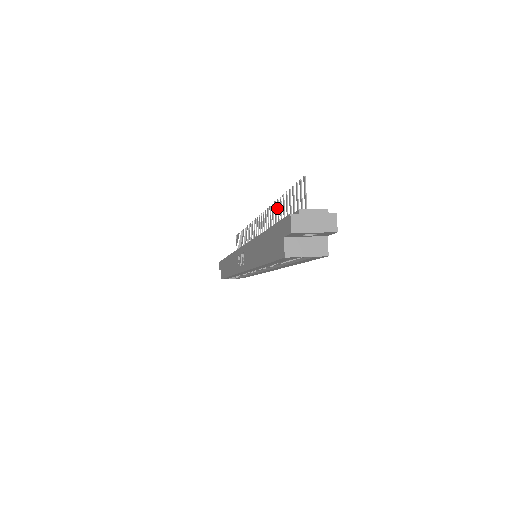
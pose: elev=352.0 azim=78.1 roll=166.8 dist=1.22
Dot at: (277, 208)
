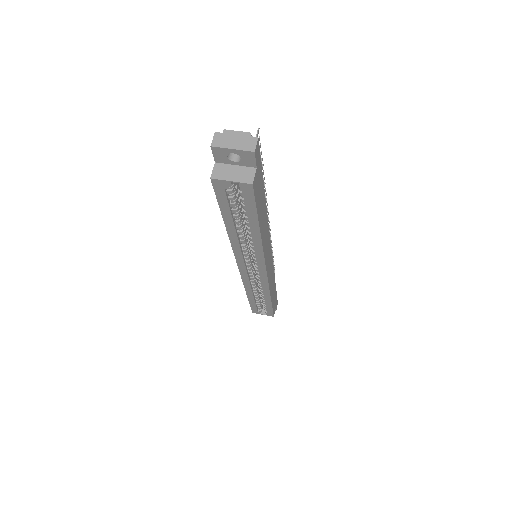
Dot at: occluded
